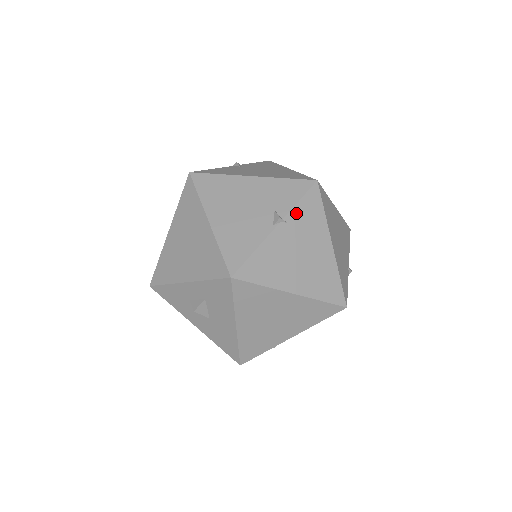
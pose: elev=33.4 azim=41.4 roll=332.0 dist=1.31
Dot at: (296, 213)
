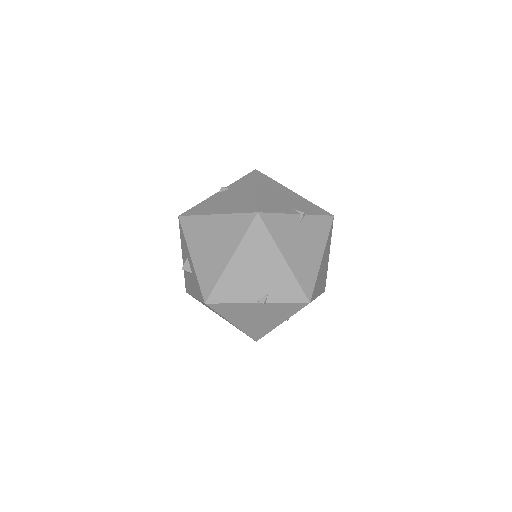
Dot at: (277, 305)
